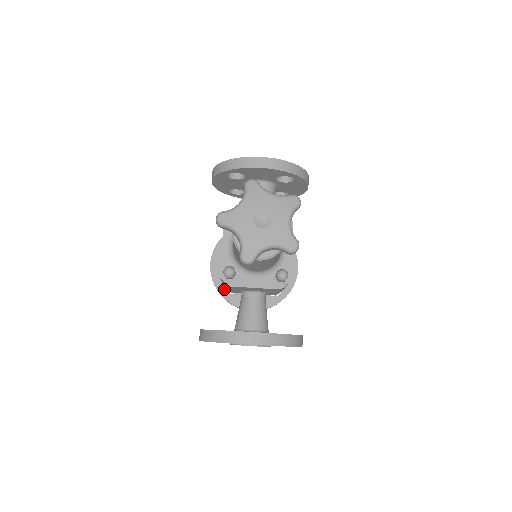
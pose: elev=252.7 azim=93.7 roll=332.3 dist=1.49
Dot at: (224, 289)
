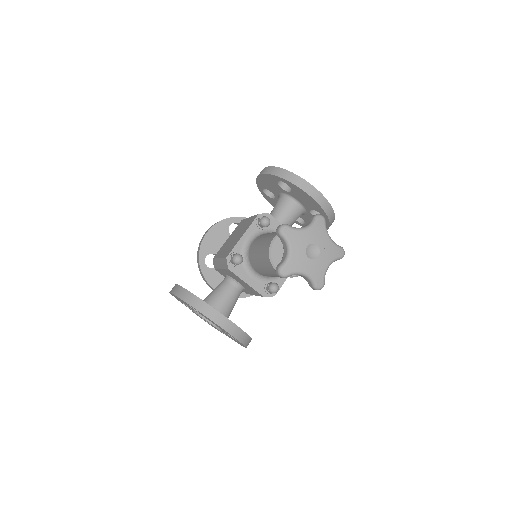
Dot at: occluded
